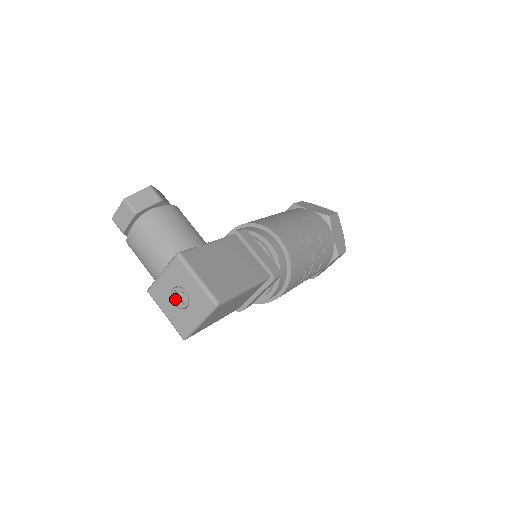
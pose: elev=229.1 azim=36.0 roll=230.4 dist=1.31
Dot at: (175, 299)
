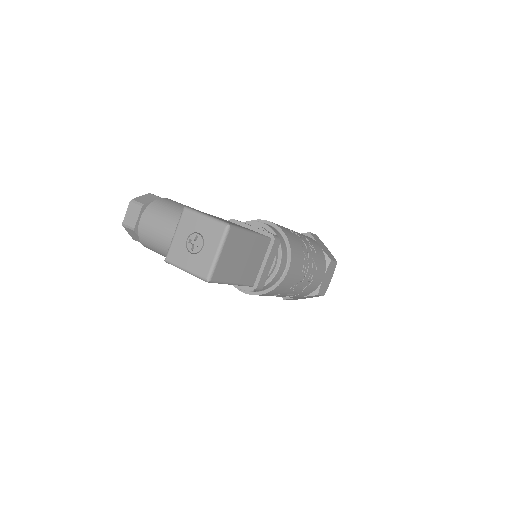
Dot at: (191, 247)
